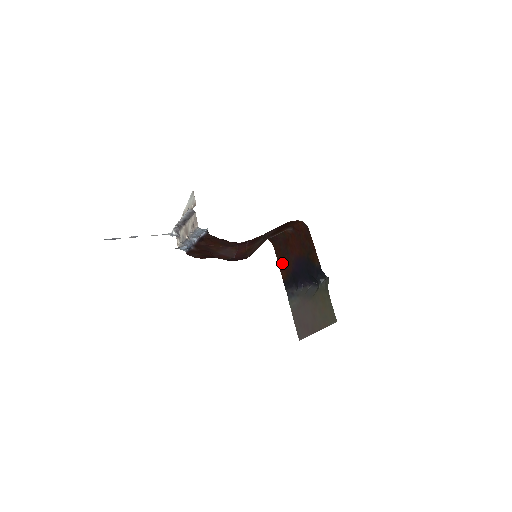
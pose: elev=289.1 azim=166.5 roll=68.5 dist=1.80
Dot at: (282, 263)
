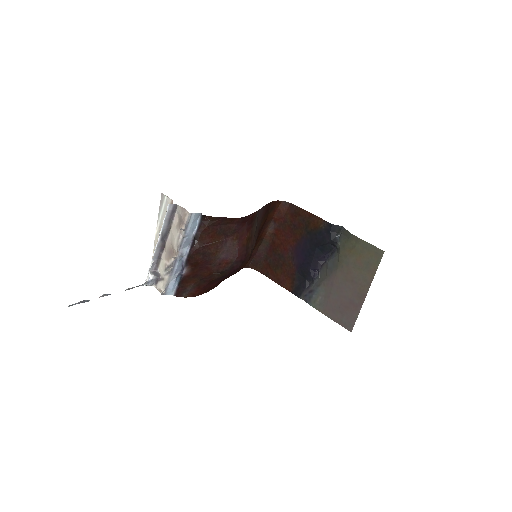
Dot at: (279, 275)
